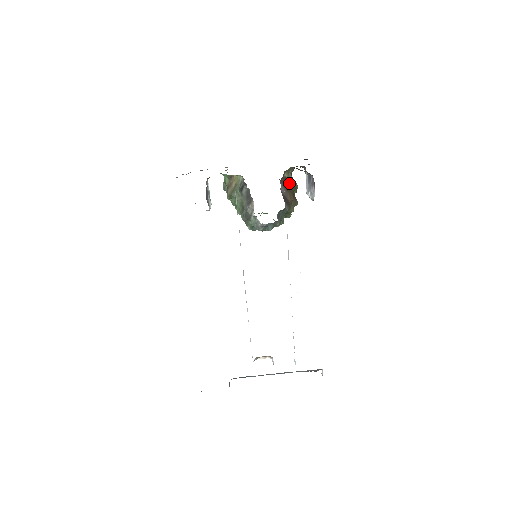
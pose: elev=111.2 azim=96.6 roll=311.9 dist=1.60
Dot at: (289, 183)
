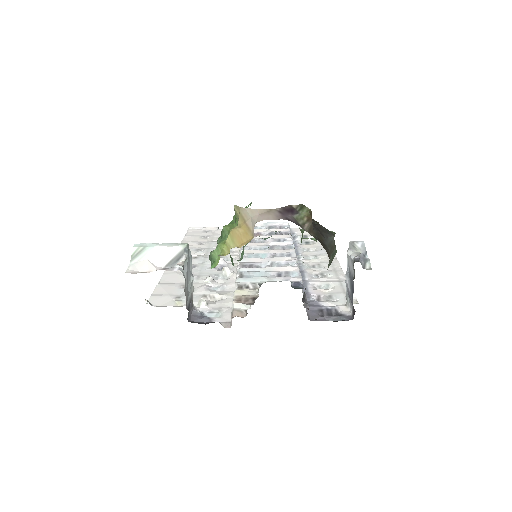
Dot at: occluded
